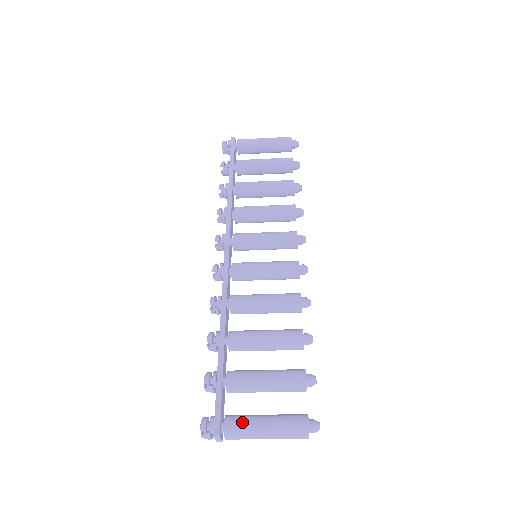
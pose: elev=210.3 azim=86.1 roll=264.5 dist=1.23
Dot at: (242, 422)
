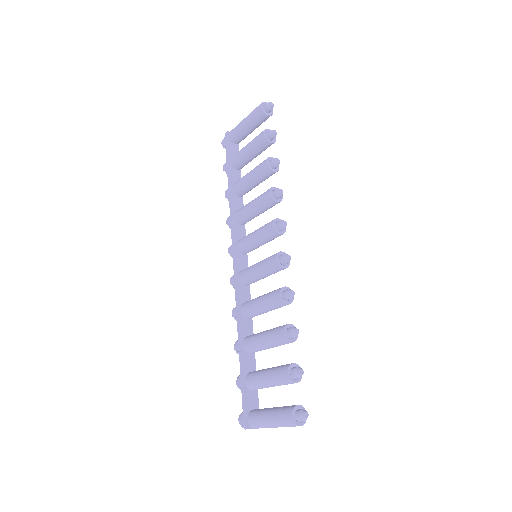
Dot at: (256, 417)
